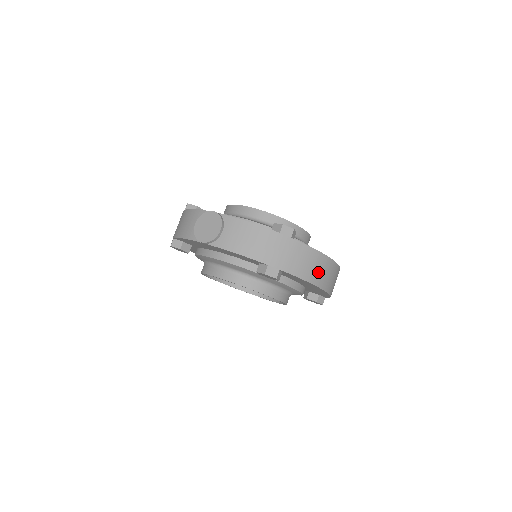
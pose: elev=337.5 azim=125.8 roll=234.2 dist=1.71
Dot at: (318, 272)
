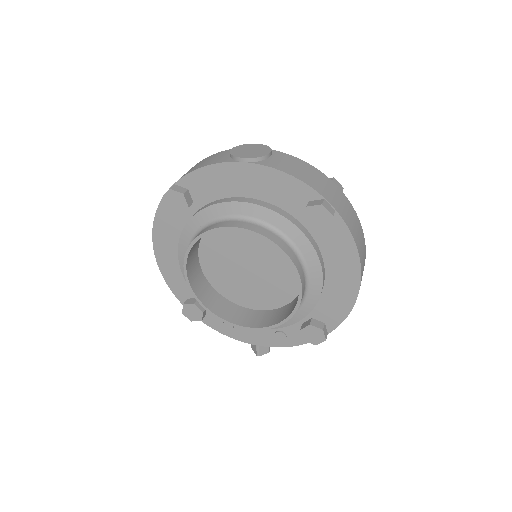
Dot at: (361, 248)
